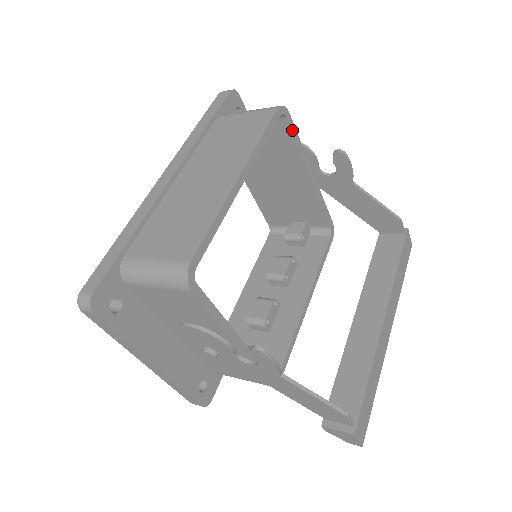
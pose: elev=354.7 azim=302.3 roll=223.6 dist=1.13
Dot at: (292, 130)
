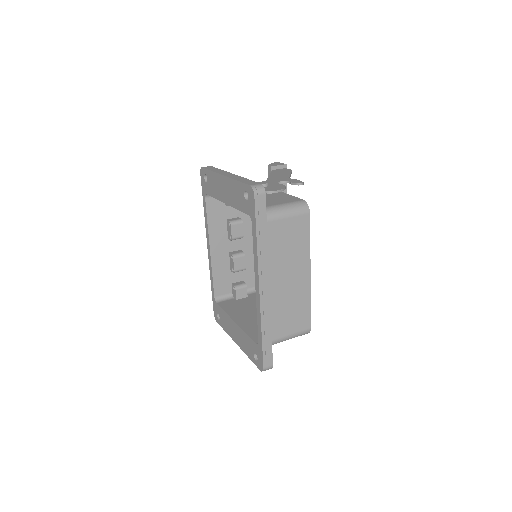
Dot at: occluded
